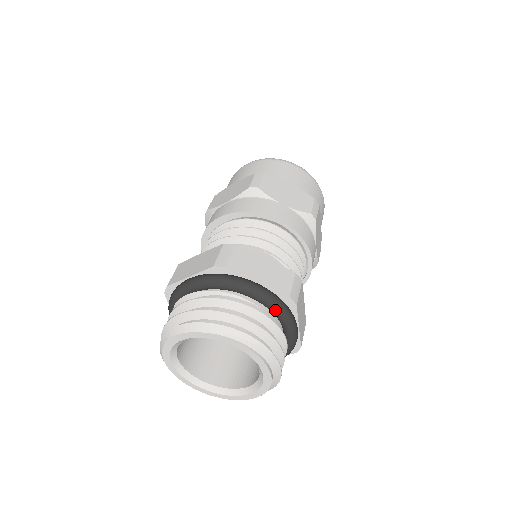
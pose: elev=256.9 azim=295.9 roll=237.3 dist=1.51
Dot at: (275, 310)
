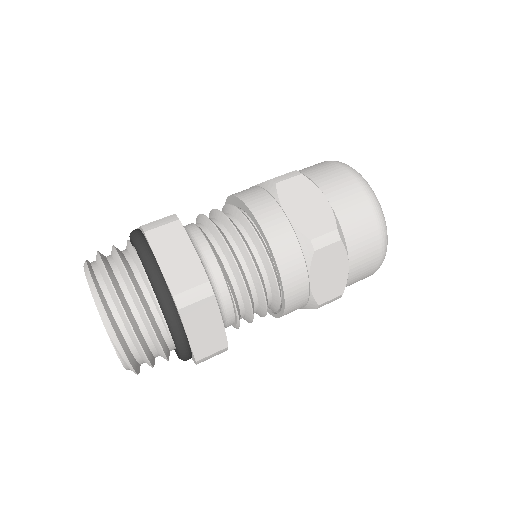
Dot at: (178, 353)
